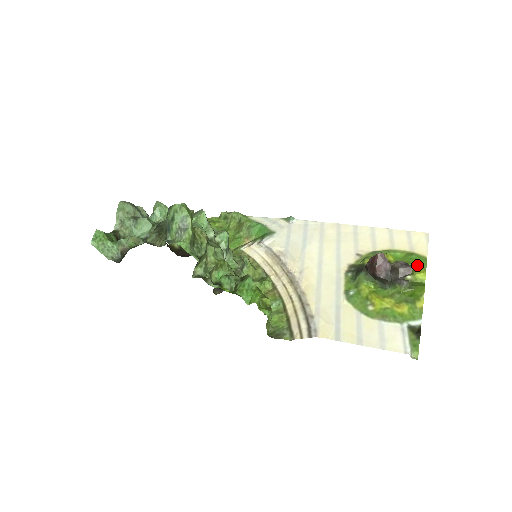
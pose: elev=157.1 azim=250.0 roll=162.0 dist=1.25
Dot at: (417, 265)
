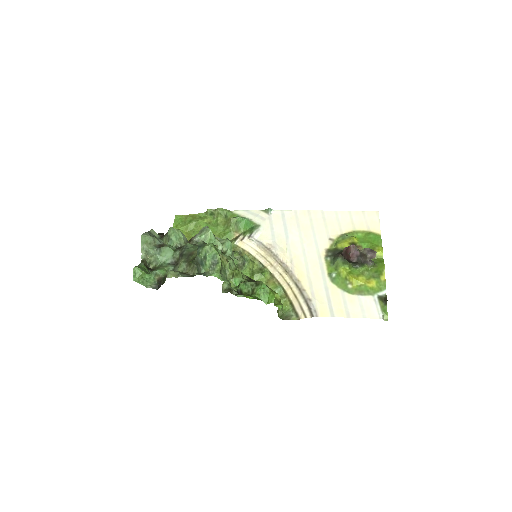
Dot at: (375, 243)
